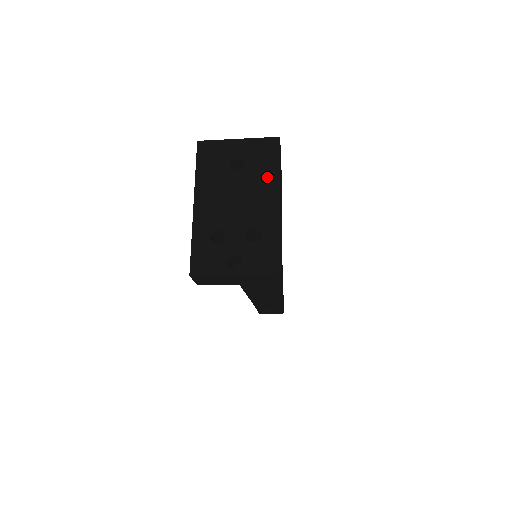
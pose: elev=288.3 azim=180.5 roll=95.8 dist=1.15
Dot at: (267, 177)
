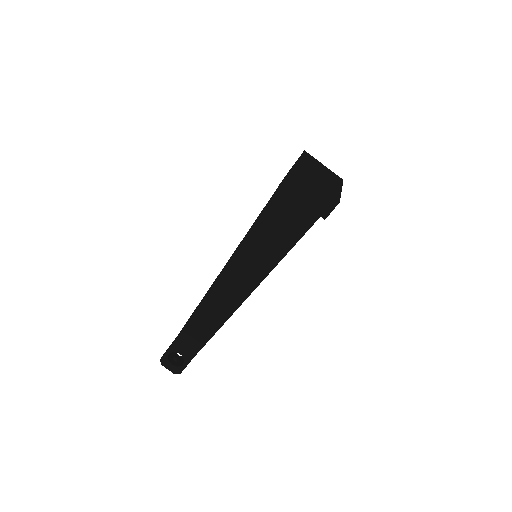
Dot at: (336, 181)
